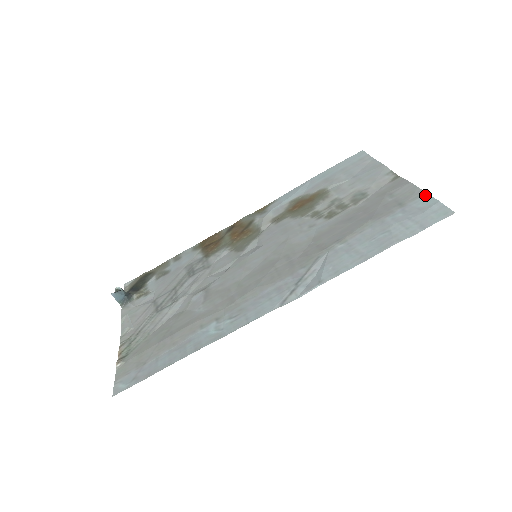
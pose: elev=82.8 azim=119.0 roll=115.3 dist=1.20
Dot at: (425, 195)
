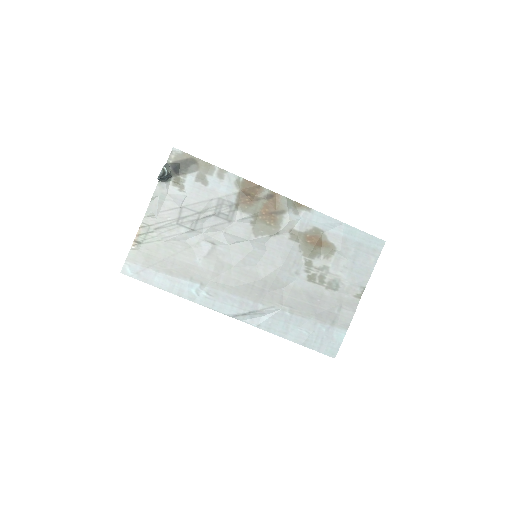
Dot at: (345, 332)
